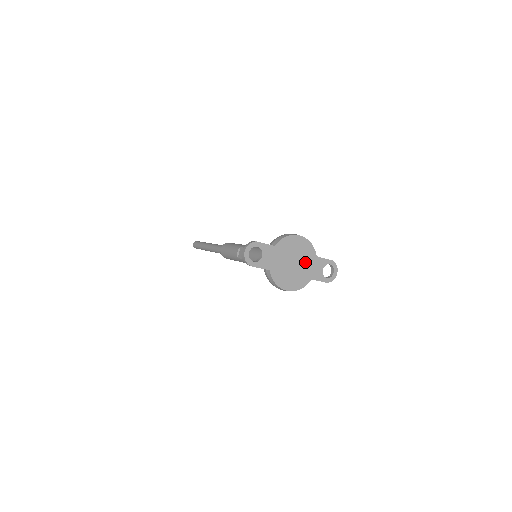
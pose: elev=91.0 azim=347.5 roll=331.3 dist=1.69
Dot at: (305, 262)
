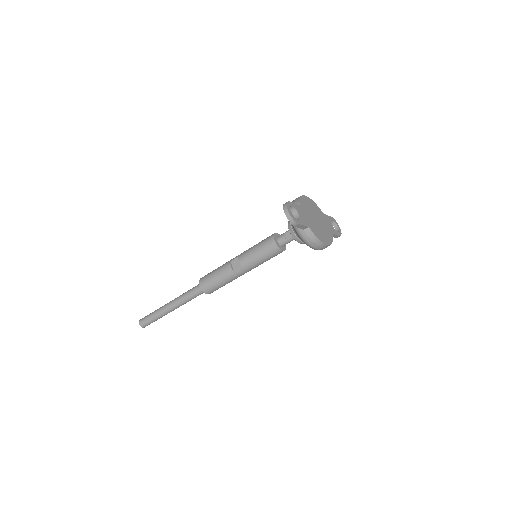
Dot at: (321, 219)
